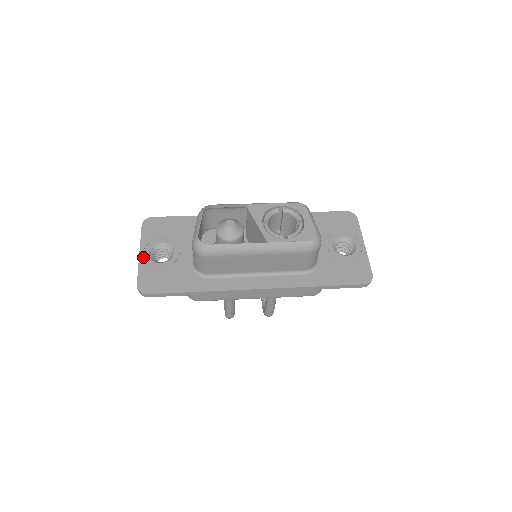
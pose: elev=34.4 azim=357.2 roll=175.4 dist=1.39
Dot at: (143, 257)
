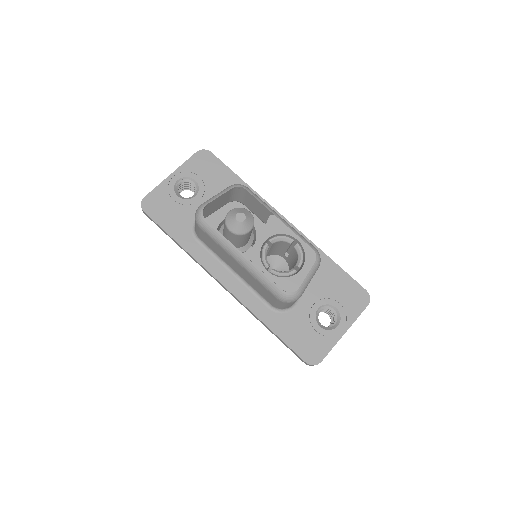
Dot at: (172, 179)
